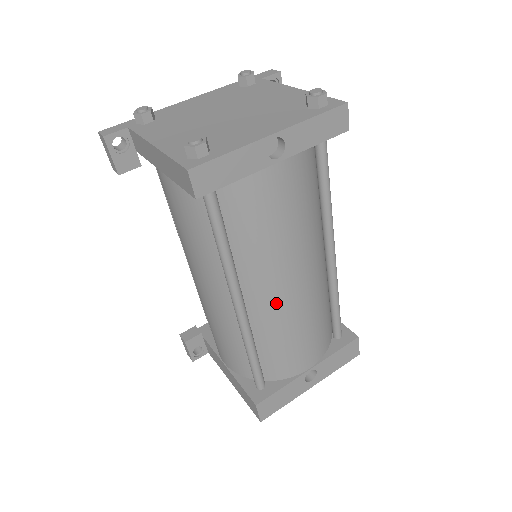
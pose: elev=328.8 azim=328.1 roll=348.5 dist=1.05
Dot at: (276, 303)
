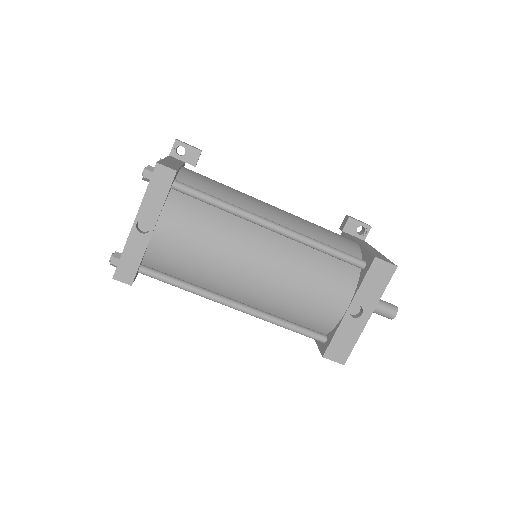
Dot at: (257, 290)
